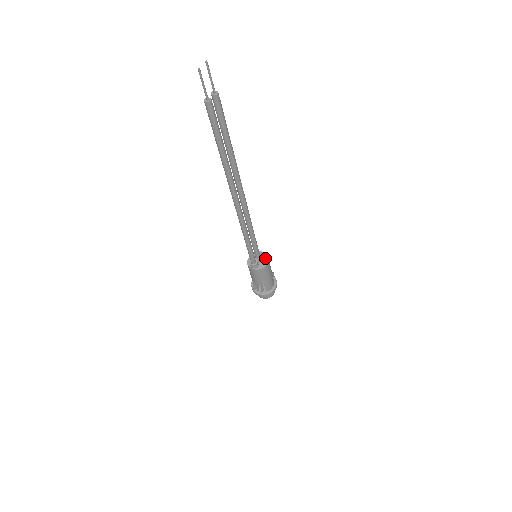
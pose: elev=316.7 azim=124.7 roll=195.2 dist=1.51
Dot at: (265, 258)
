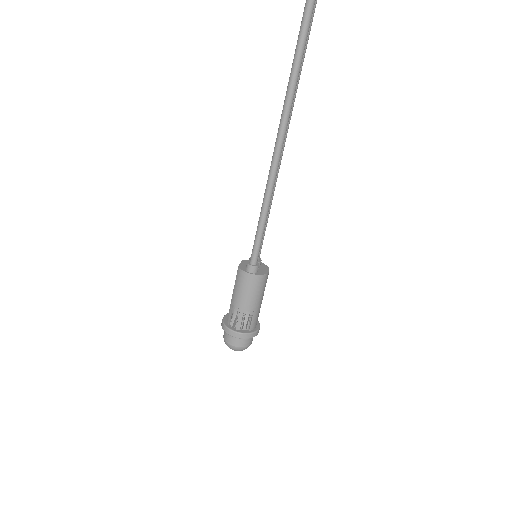
Dot at: (263, 265)
